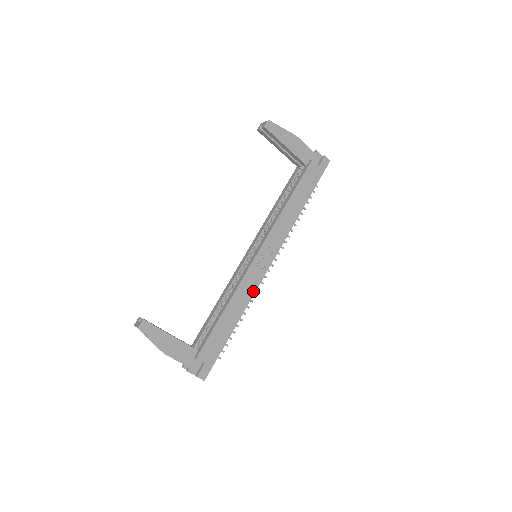
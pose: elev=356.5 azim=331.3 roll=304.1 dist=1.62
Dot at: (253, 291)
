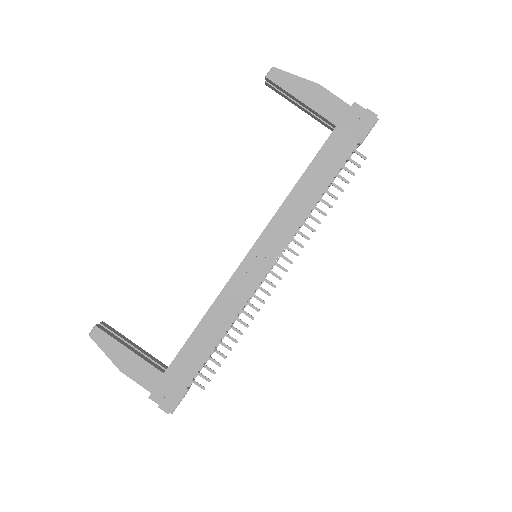
Dot at: (241, 303)
